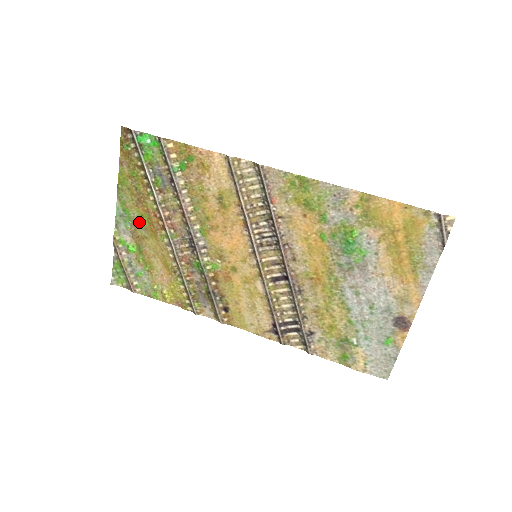
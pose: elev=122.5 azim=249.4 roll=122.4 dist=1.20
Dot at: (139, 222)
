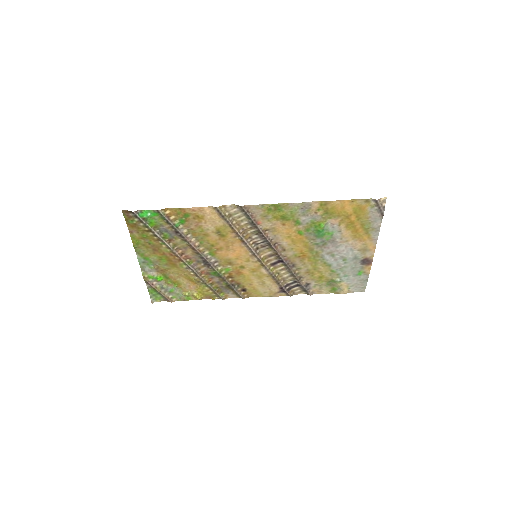
Dot at: (159, 262)
